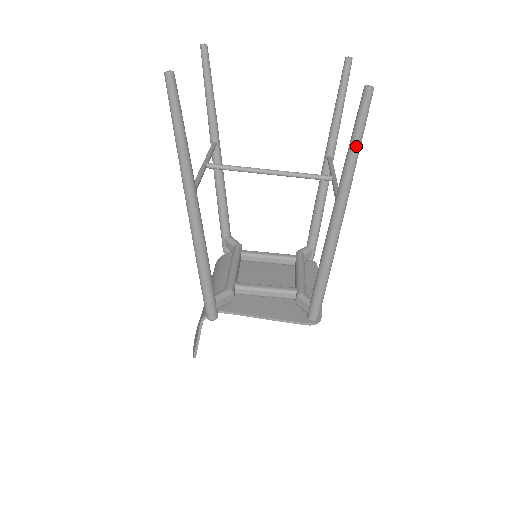
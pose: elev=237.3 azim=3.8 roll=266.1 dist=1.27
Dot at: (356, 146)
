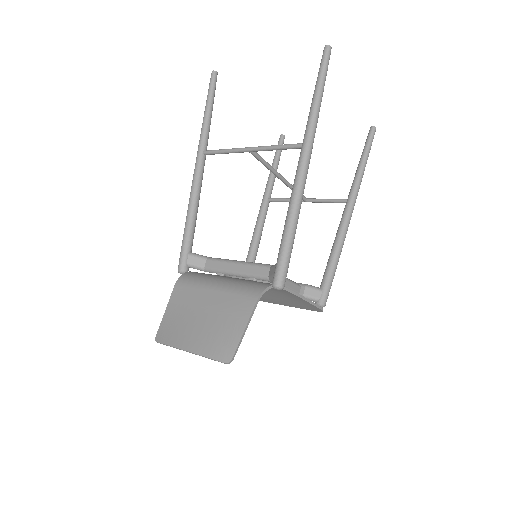
Dot at: (367, 159)
